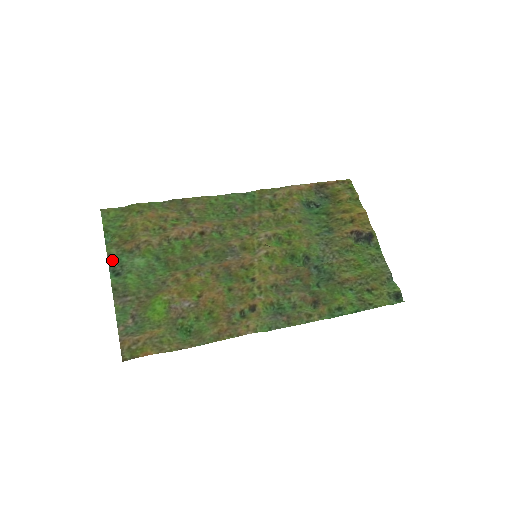
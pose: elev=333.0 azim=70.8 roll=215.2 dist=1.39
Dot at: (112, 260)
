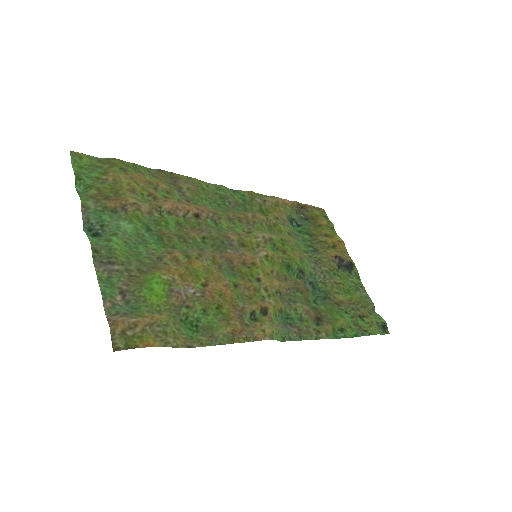
Dot at: (88, 214)
